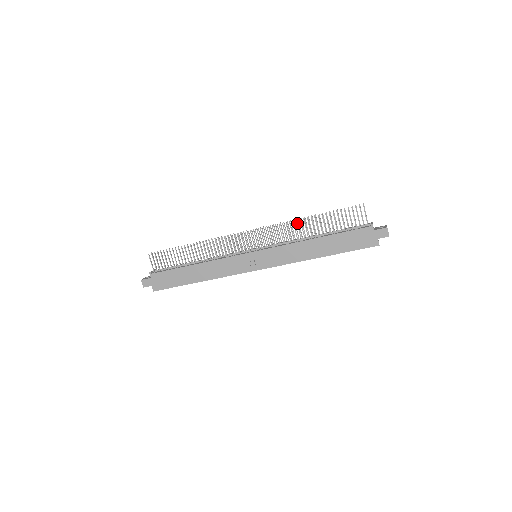
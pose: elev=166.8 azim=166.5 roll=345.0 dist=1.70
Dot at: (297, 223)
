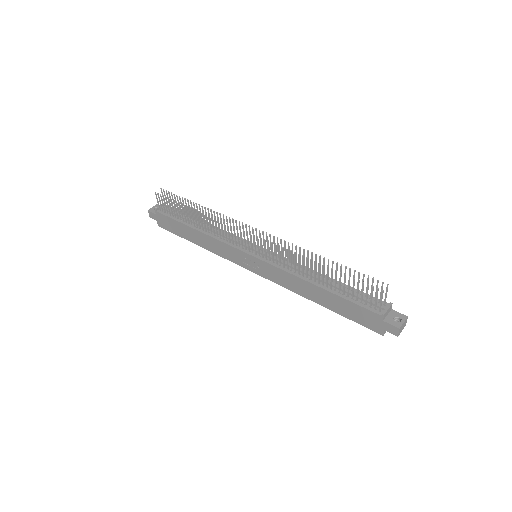
Dot at: (302, 259)
